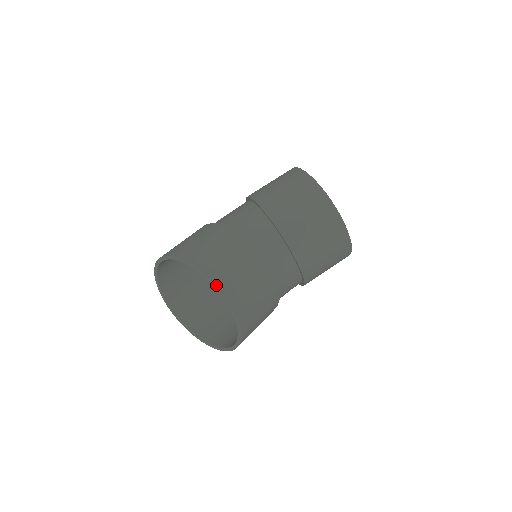
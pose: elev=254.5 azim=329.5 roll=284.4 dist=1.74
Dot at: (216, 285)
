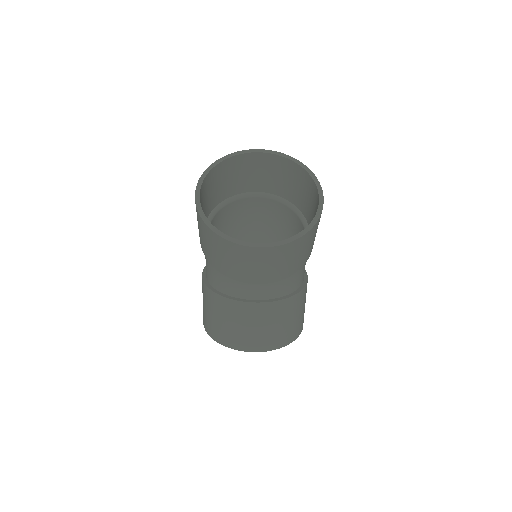
Dot at: occluded
